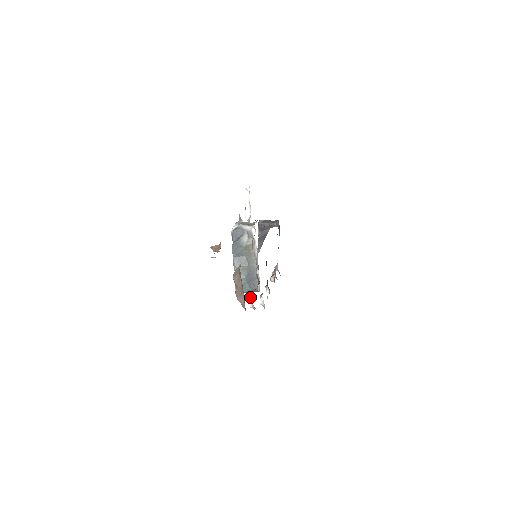
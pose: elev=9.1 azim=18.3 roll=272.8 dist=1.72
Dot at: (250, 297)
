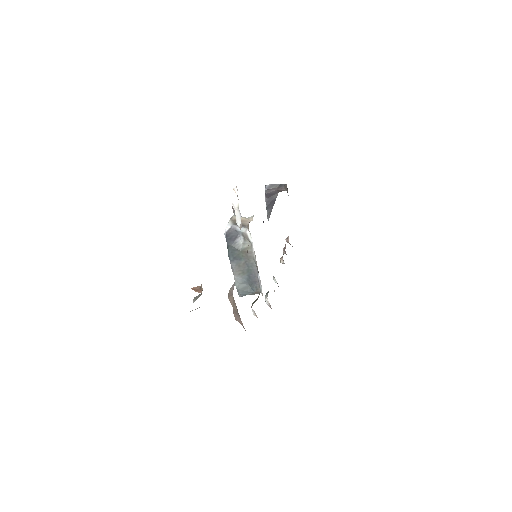
Dot at: occluded
